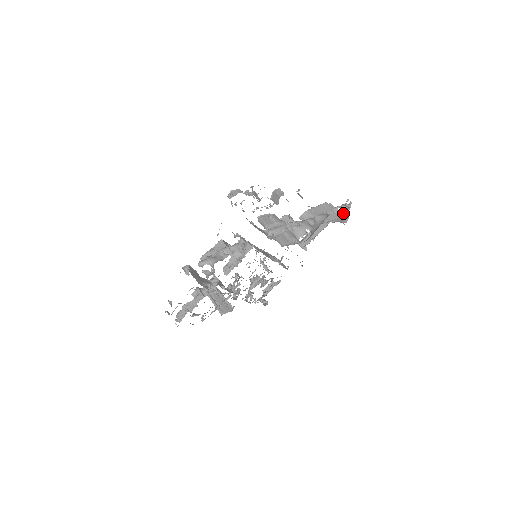
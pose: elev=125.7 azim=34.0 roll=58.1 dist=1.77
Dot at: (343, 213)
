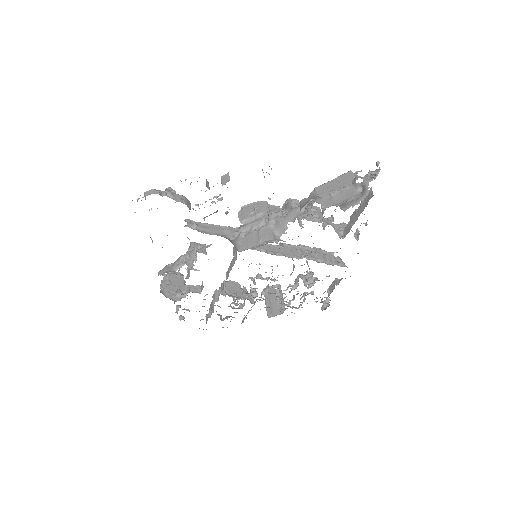
Dot at: (363, 187)
